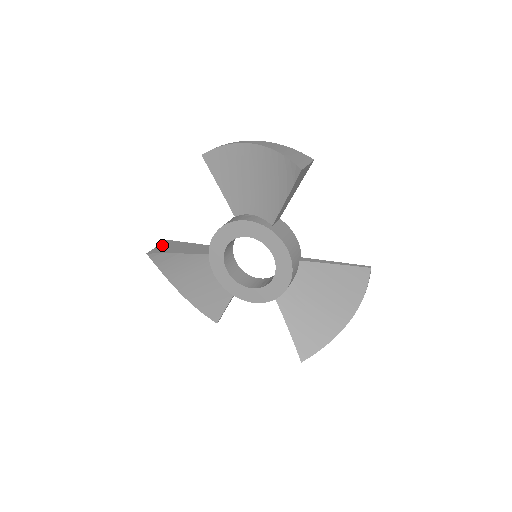
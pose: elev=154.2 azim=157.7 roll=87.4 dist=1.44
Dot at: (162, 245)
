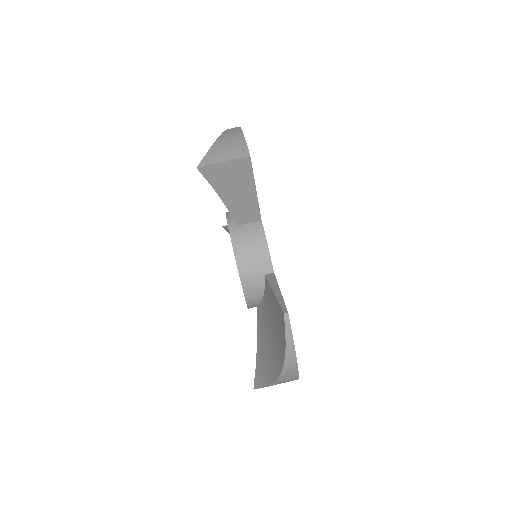
Dot at: (230, 165)
